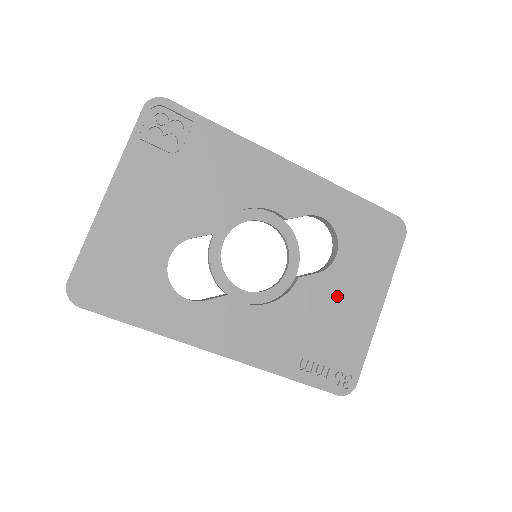
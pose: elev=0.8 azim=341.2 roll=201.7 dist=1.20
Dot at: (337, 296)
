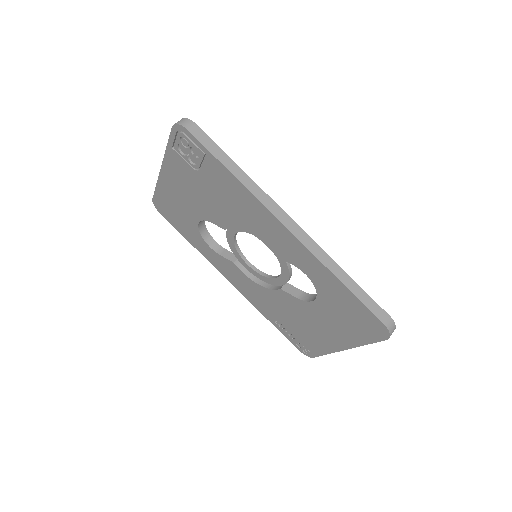
Dot at: (309, 318)
